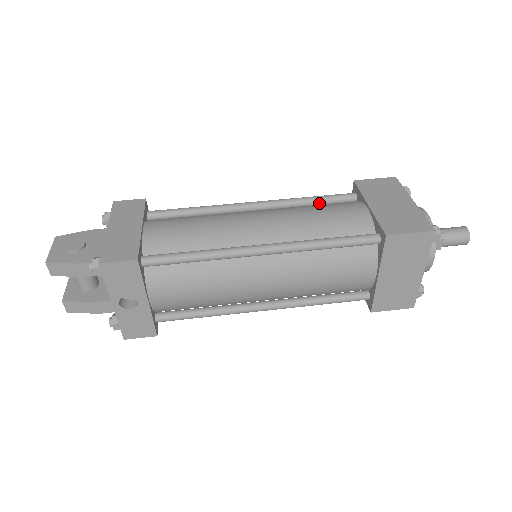
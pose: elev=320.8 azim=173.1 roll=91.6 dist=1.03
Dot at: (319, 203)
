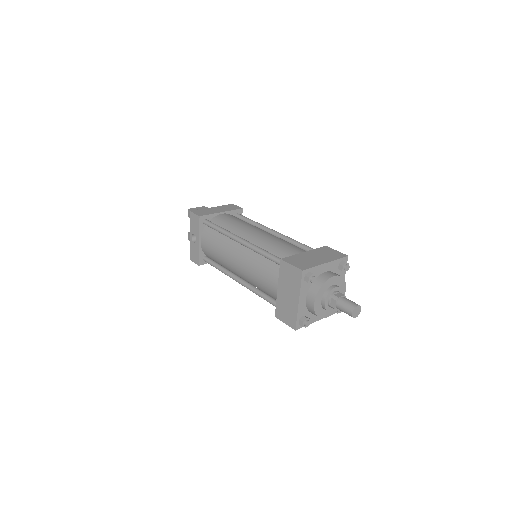
Dot at: (299, 247)
